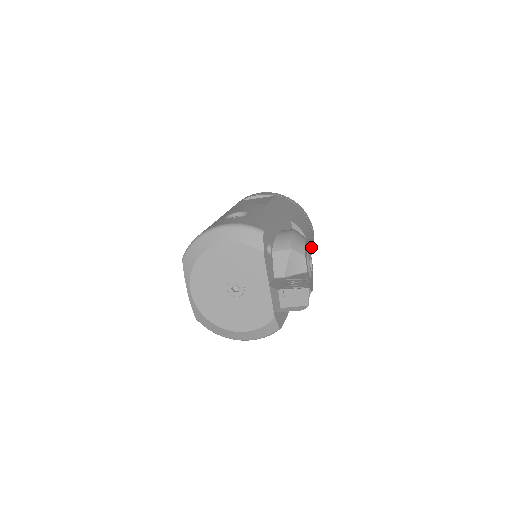
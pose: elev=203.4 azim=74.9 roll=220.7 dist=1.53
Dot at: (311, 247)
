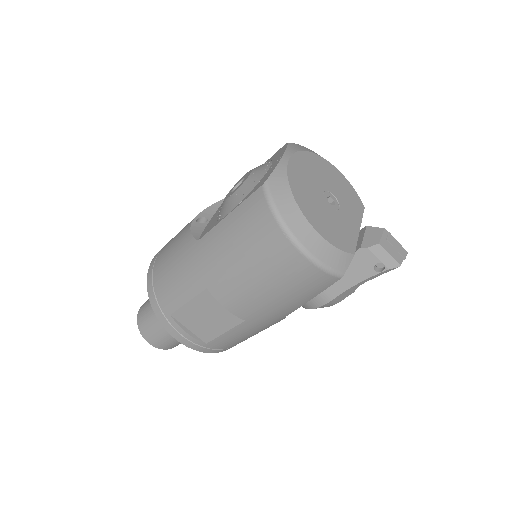
Dot at: occluded
